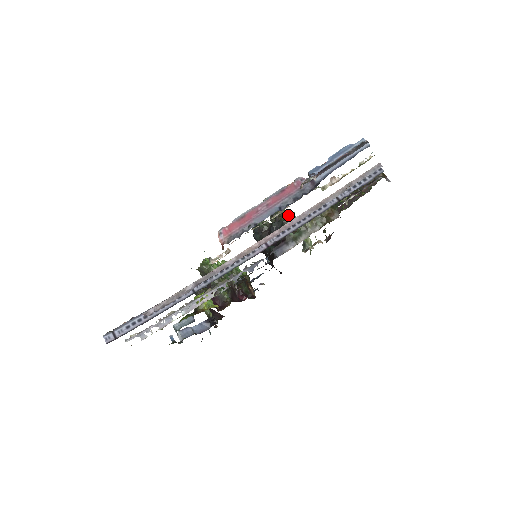
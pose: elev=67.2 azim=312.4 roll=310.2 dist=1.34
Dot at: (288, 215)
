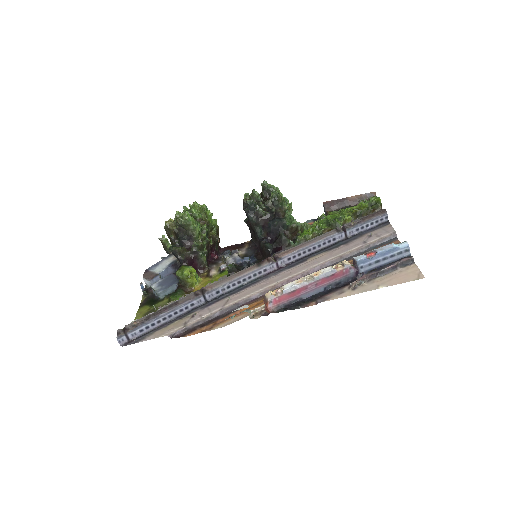
Dot at: (288, 209)
